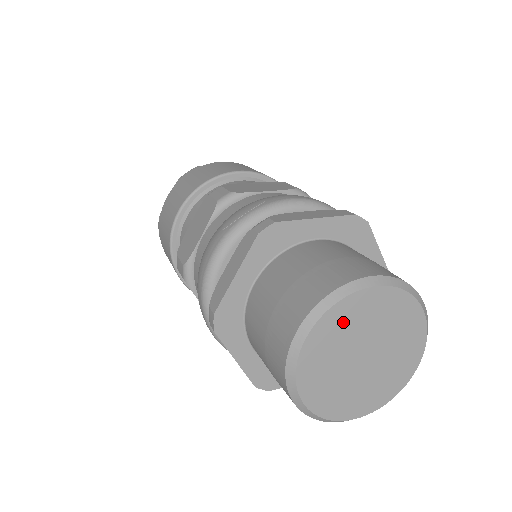
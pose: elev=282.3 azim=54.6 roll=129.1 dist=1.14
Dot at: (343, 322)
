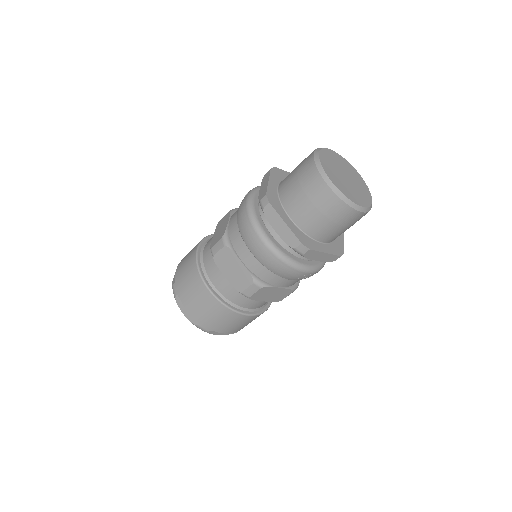
Dot at: (329, 157)
